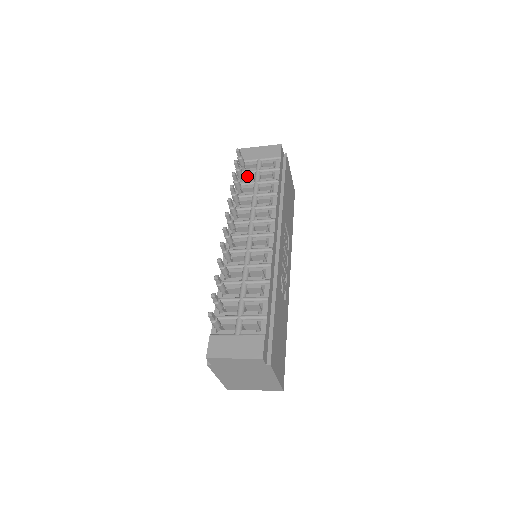
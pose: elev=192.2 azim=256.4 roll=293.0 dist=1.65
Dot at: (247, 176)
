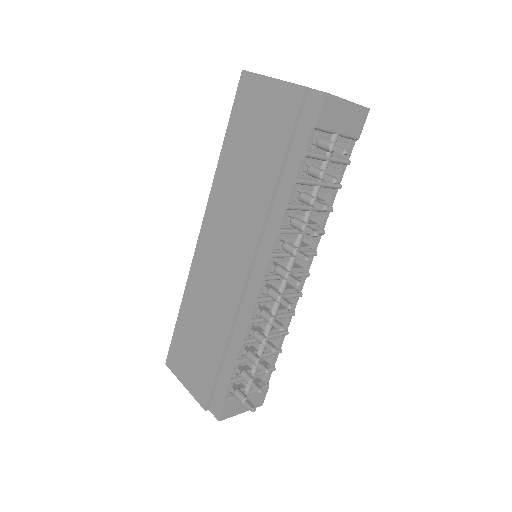
Dot at: (314, 164)
